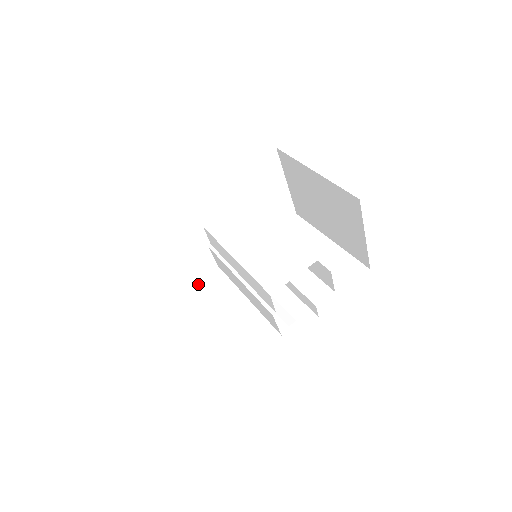
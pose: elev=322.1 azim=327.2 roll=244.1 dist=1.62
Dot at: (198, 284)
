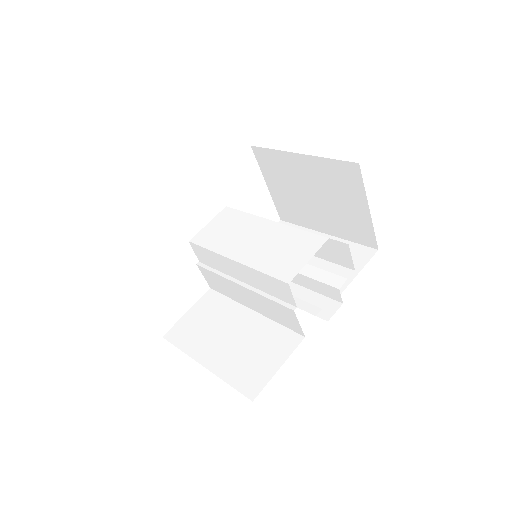
Dot at: (192, 311)
